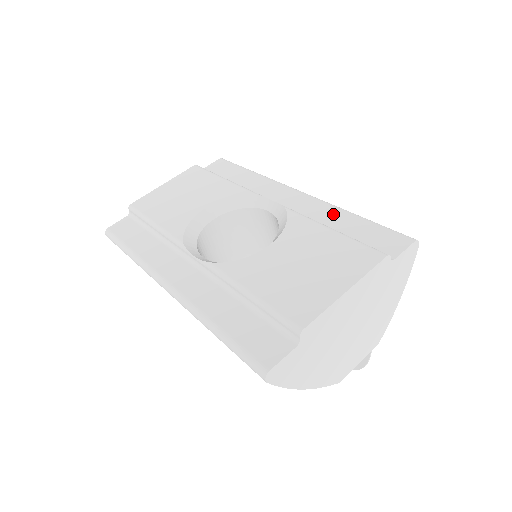
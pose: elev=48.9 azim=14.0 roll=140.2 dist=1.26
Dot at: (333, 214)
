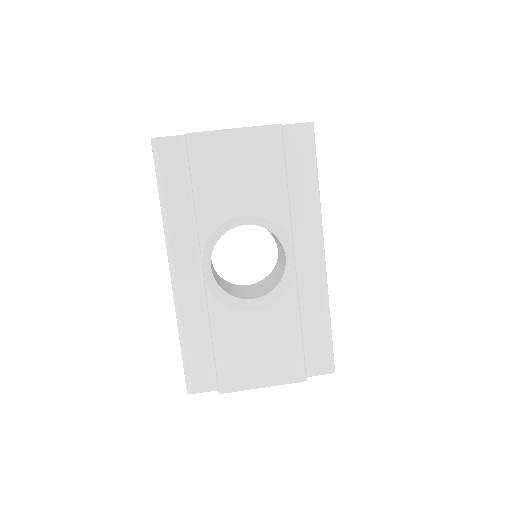
Dot at: (318, 306)
